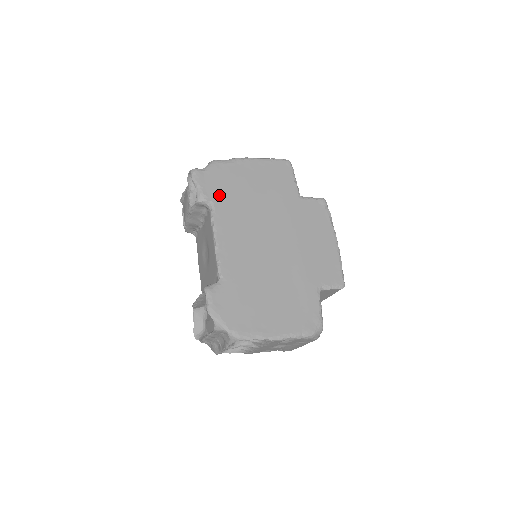
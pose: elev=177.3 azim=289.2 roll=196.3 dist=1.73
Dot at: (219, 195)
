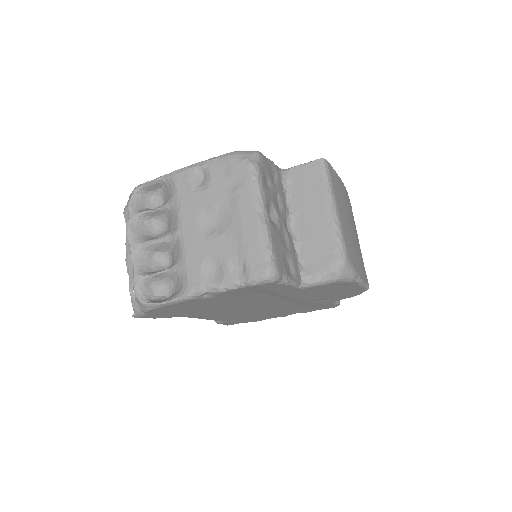
Dot at: occluded
